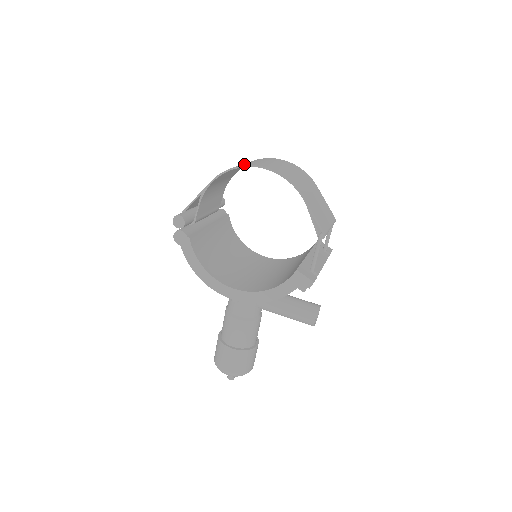
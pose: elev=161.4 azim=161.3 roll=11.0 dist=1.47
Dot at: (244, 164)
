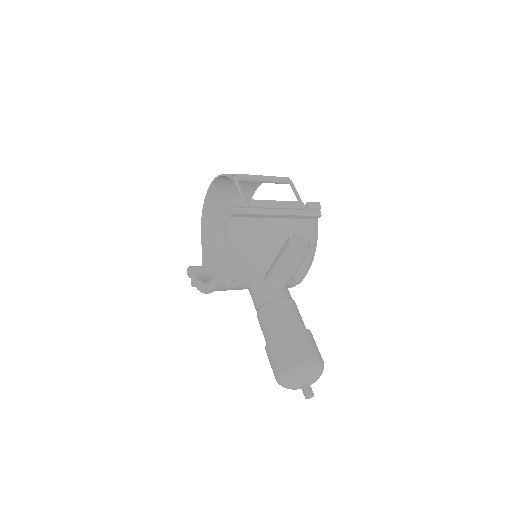
Dot at: (210, 207)
